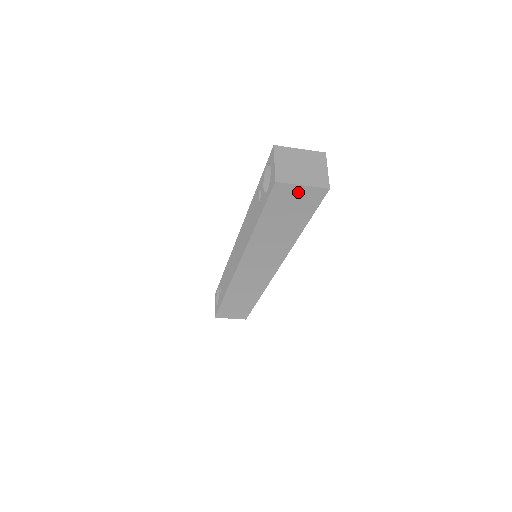
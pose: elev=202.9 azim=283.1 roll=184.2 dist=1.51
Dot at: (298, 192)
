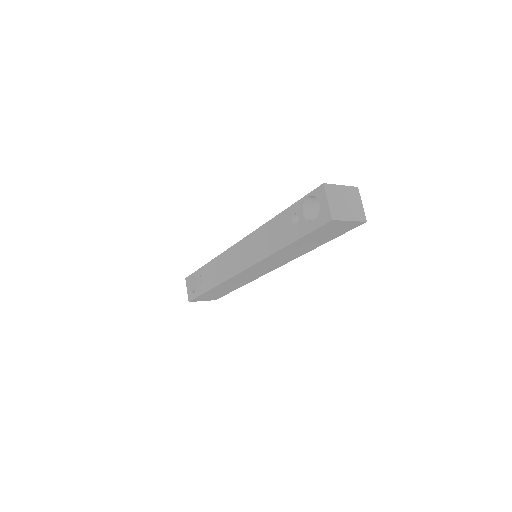
Dot at: (342, 224)
